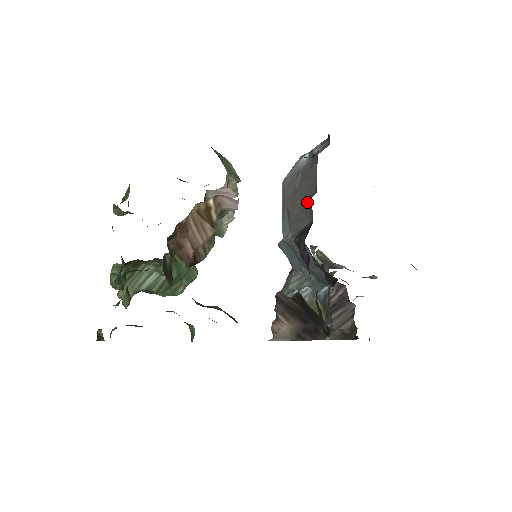
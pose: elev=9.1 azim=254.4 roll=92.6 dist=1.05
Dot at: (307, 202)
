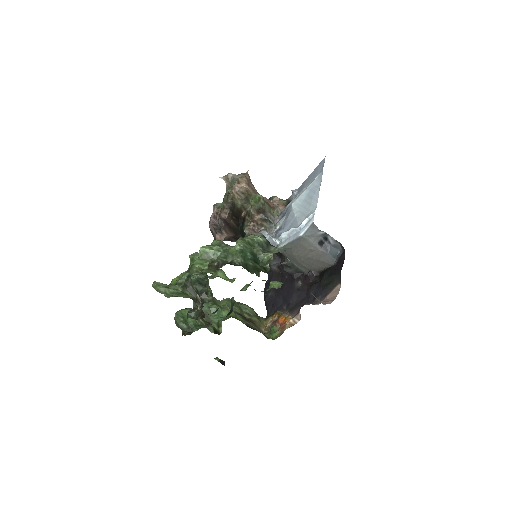
Dot at: (309, 267)
